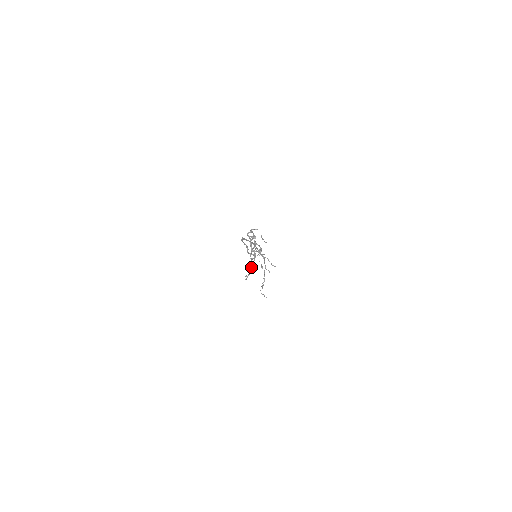
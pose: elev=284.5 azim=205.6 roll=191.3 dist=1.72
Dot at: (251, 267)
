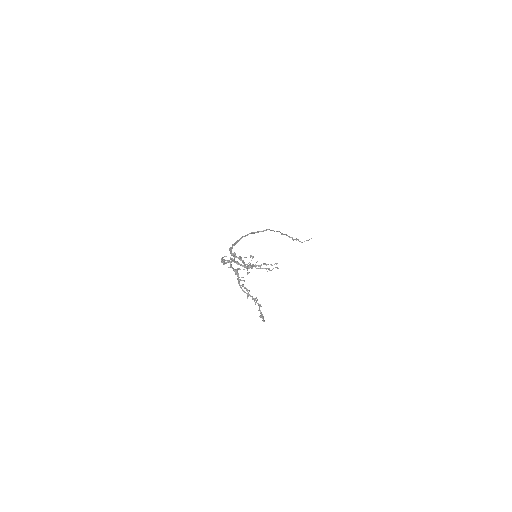
Dot at: (256, 302)
